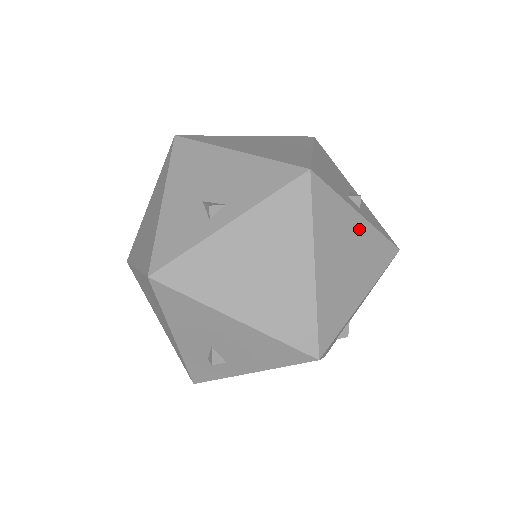
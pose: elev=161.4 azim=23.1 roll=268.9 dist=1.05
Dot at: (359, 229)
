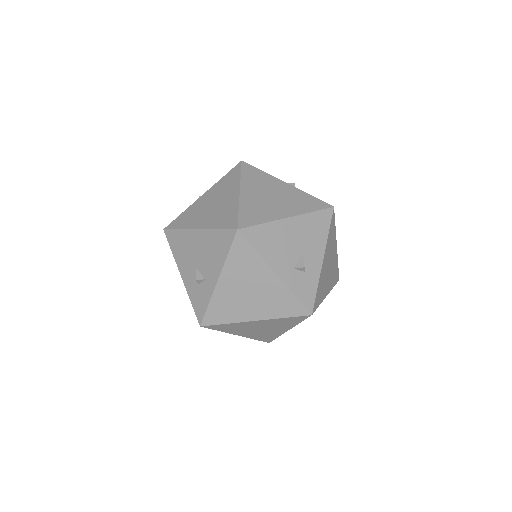
Dot at: (285, 188)
